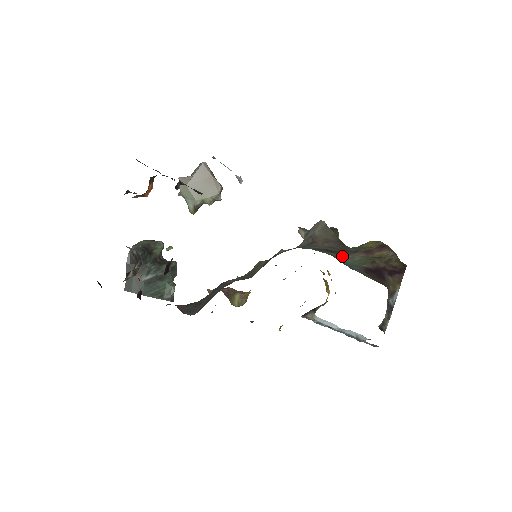
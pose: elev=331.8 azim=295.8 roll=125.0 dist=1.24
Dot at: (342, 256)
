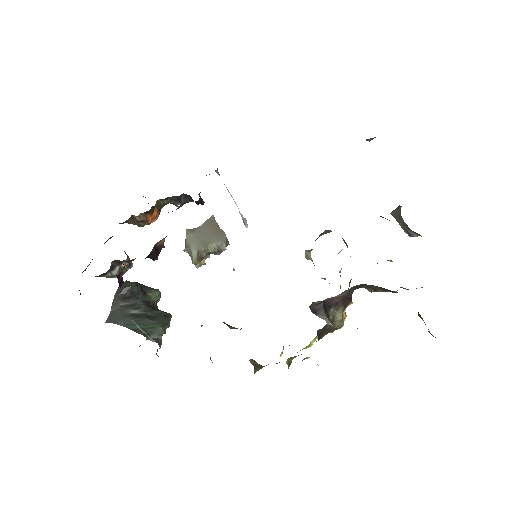
Dot at: occluded
